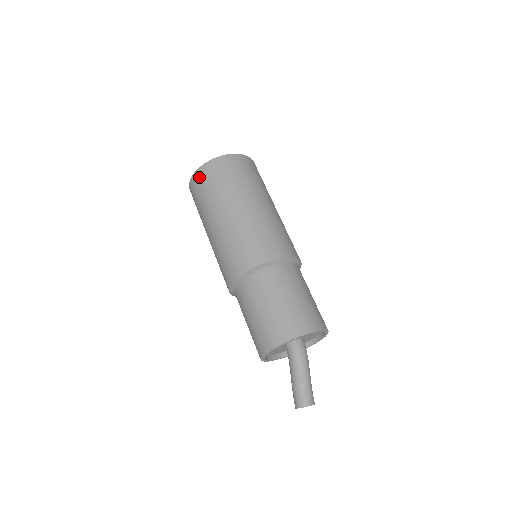
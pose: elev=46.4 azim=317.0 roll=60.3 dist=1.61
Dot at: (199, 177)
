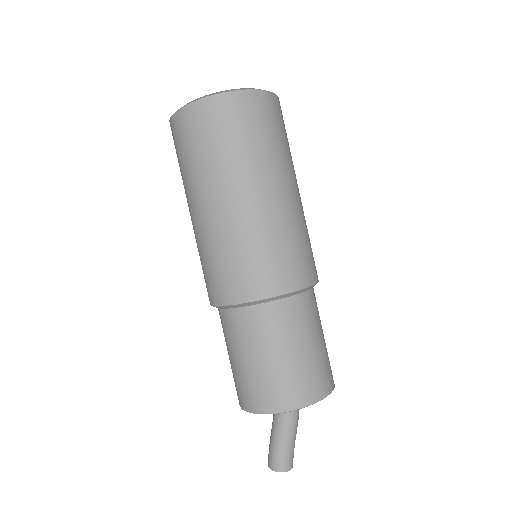
Dot at: (208, 112)
